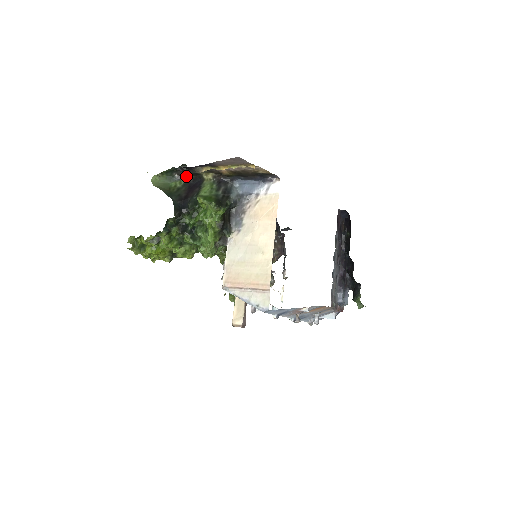
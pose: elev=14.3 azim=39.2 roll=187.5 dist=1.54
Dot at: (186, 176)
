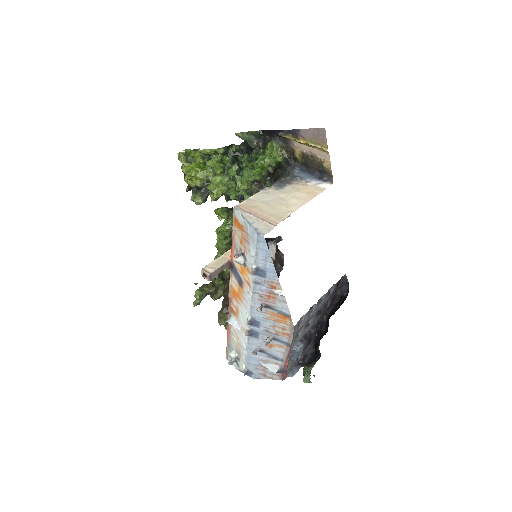
Dot at: occluded
